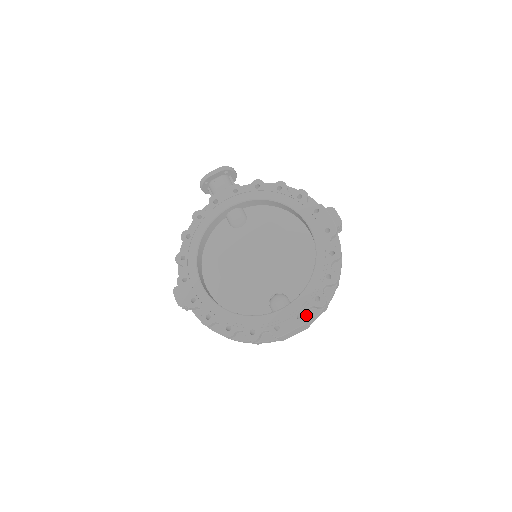
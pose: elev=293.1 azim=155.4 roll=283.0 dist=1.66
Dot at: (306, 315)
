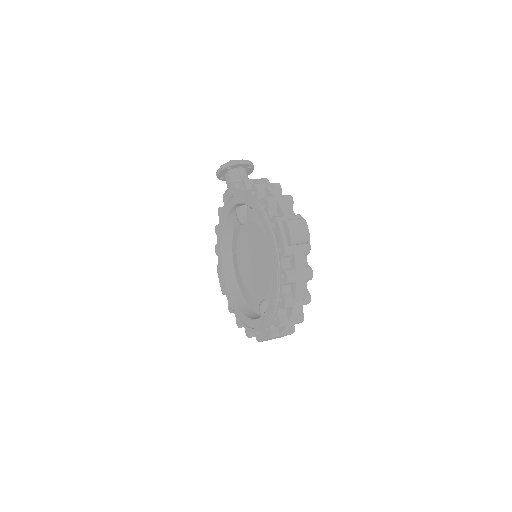
Dot at: (270, 331)
